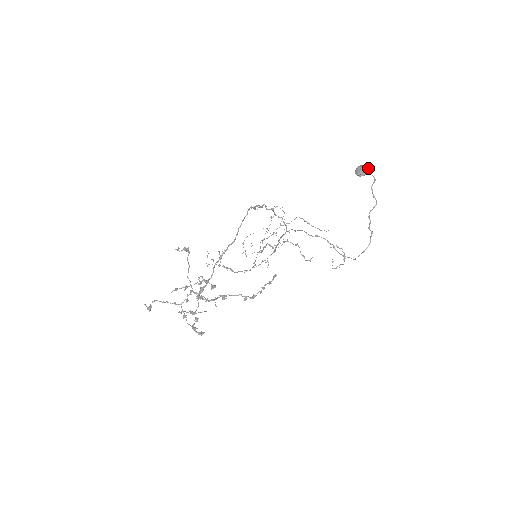
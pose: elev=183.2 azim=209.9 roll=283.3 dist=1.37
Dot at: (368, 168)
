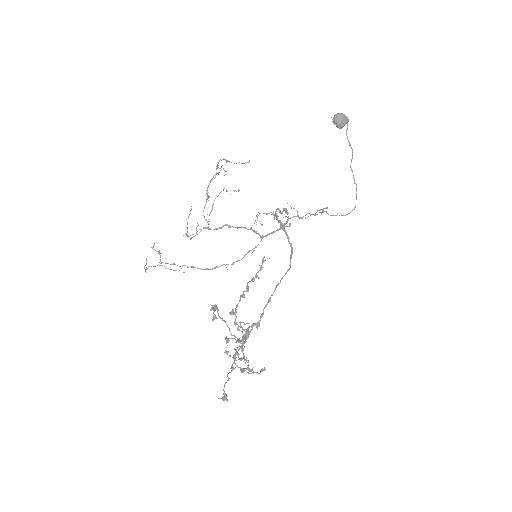
Dot at: occluded
